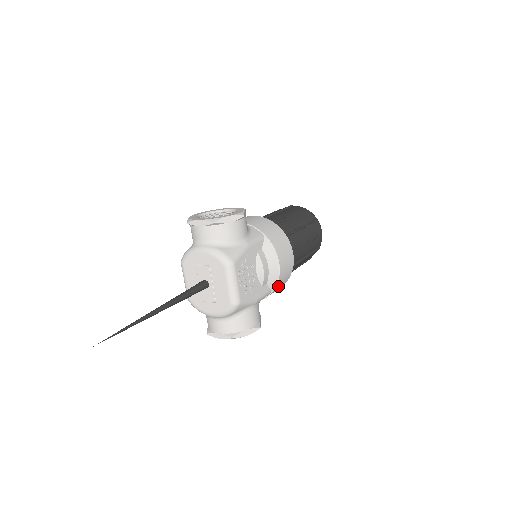
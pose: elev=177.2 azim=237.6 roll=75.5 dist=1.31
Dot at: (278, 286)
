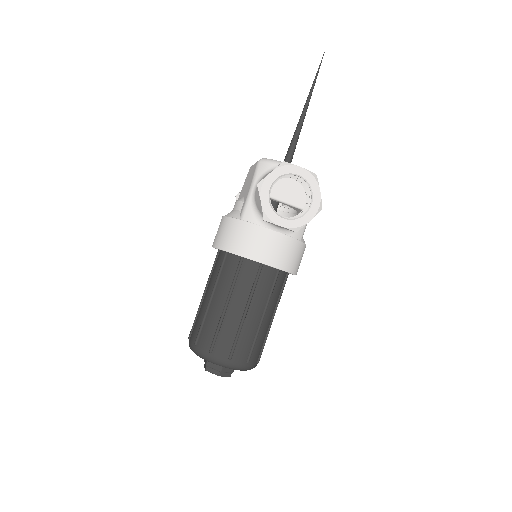
Dot at: (301, 251)
